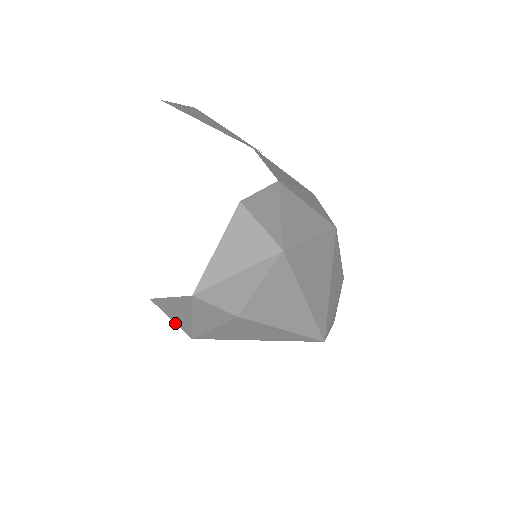
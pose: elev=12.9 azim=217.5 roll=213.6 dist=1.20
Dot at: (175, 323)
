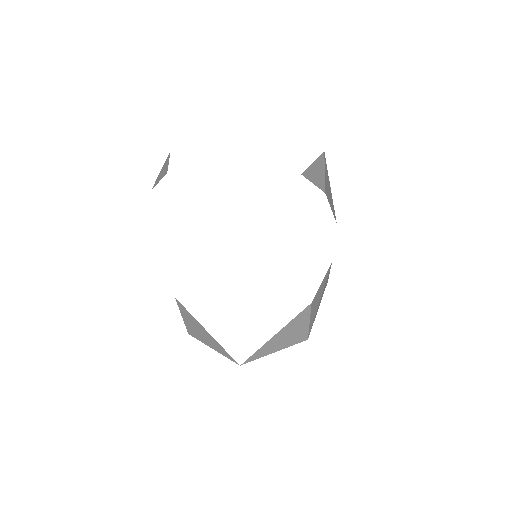
Dot at: (183, 320)
